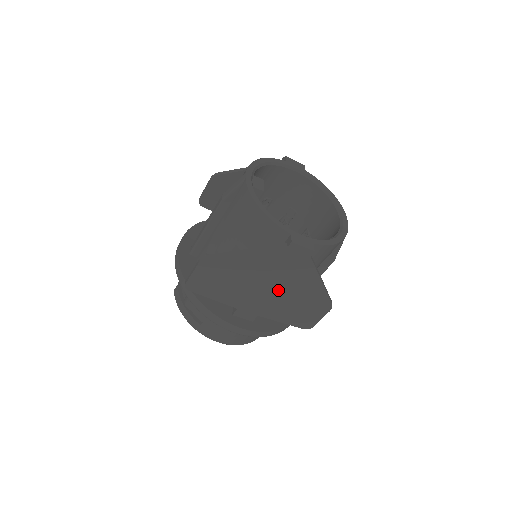
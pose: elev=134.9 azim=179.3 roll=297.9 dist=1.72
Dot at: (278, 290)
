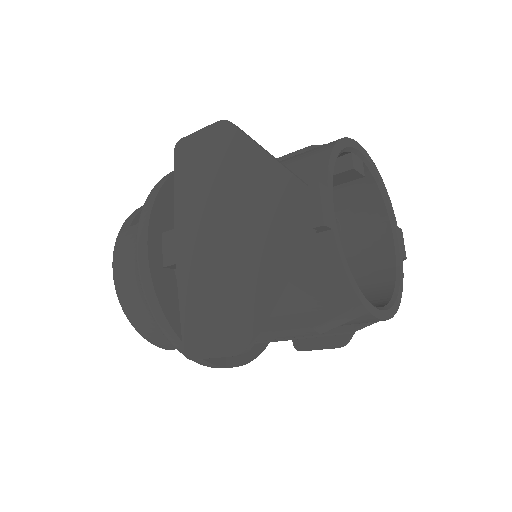
Dot at: (230, 247)
